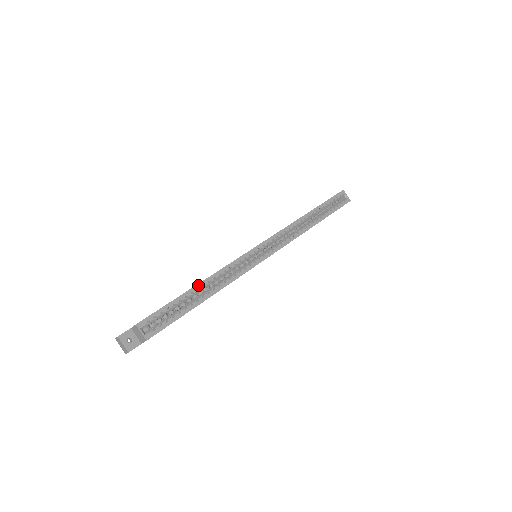
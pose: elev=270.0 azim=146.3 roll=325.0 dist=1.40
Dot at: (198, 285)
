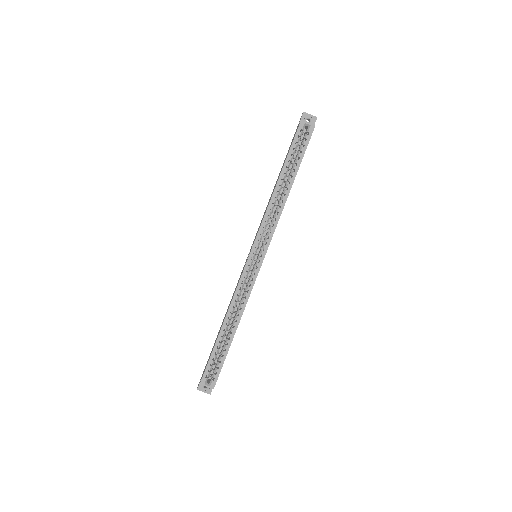
Dot at: (222, 327)
